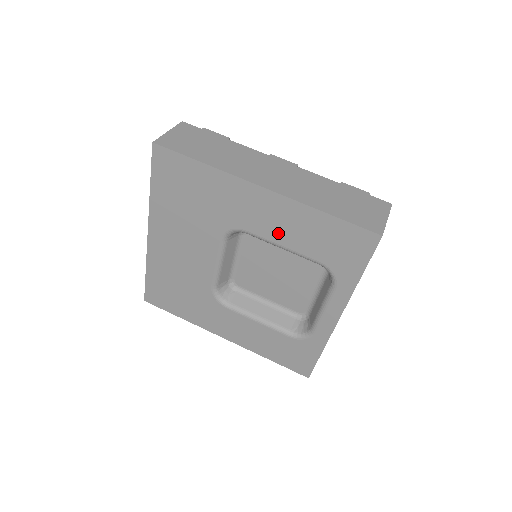
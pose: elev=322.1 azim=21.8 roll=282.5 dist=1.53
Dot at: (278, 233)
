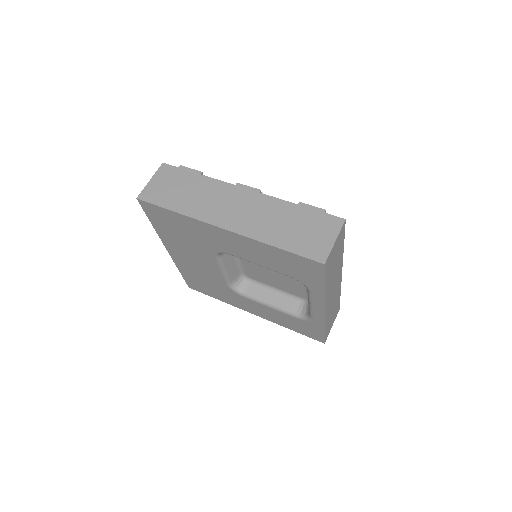
Dot at: (250, 257)
